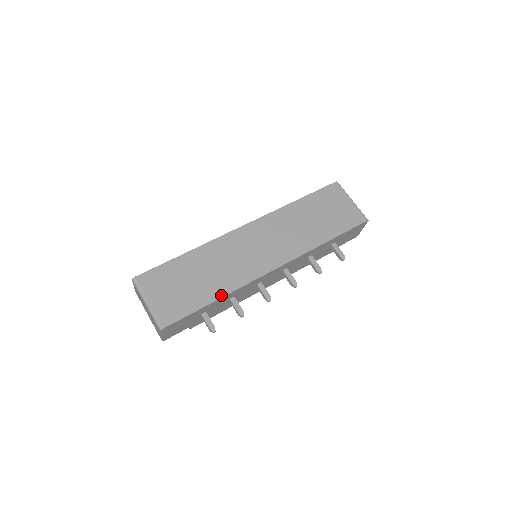
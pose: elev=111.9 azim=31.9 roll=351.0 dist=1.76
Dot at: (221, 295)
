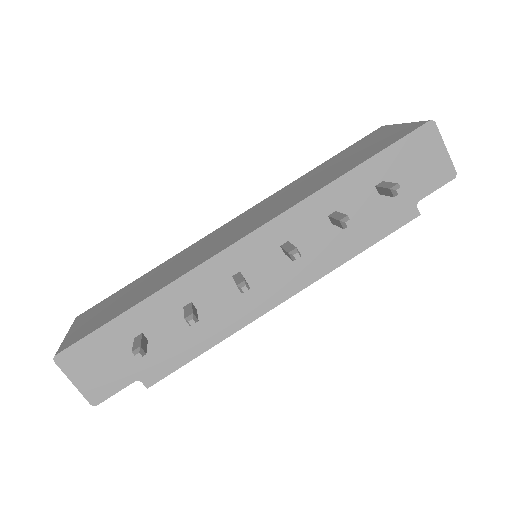
Dot at: (153, 292)
